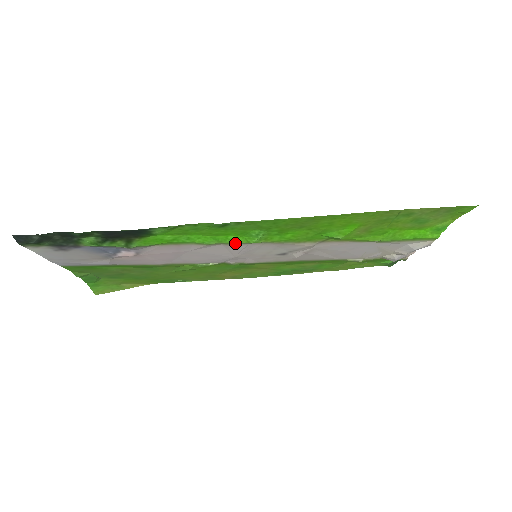
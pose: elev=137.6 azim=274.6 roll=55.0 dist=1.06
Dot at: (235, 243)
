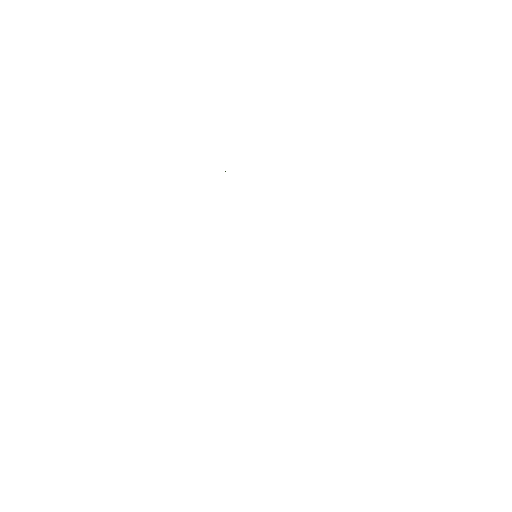
Dot at: occluded
